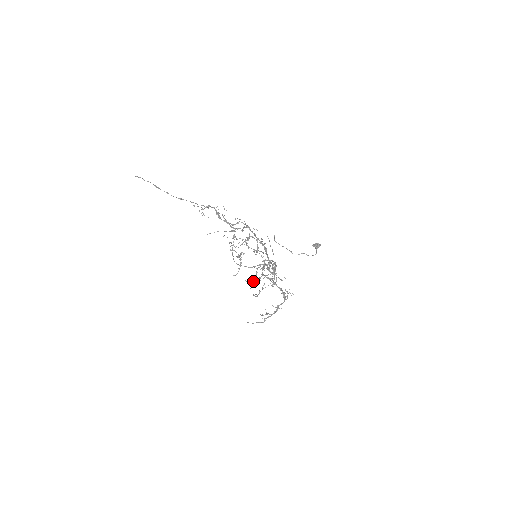
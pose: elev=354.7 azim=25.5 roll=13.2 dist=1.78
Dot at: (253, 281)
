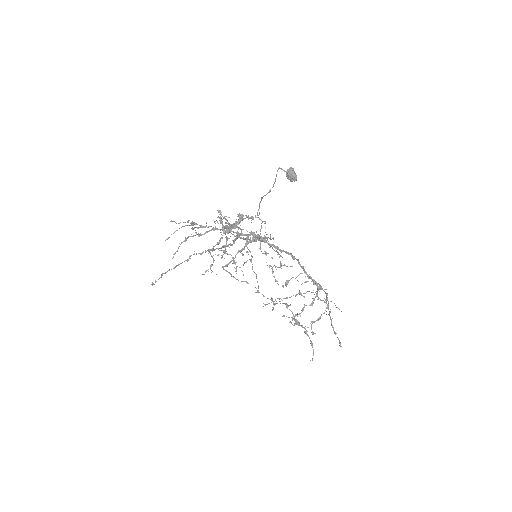
Dot at: (224, 250)
